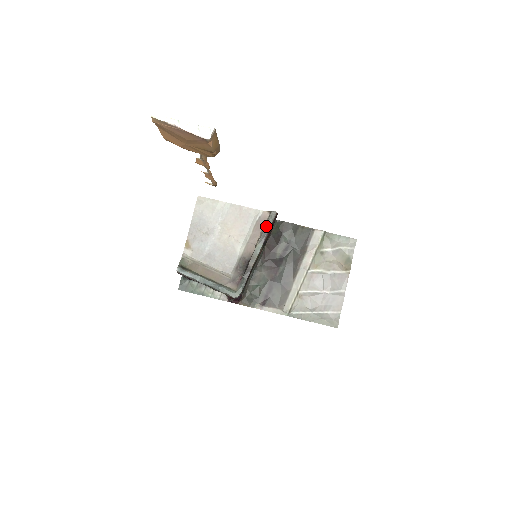
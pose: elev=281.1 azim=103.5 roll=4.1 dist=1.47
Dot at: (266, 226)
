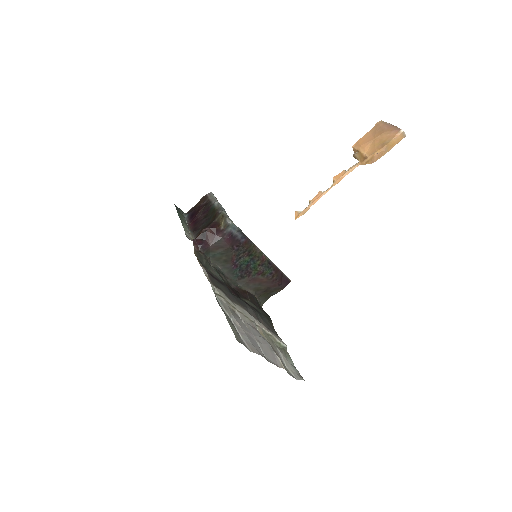
Dot at: occluded
